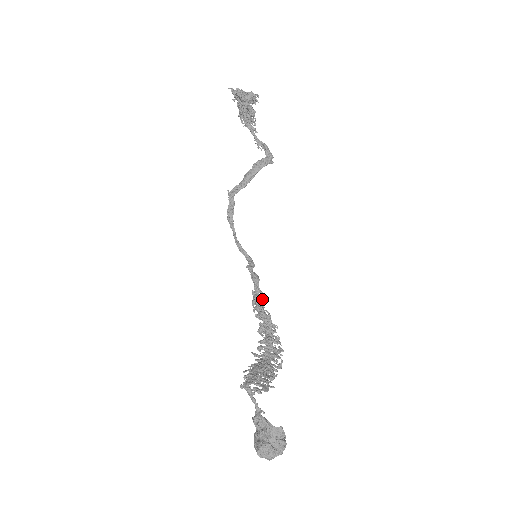
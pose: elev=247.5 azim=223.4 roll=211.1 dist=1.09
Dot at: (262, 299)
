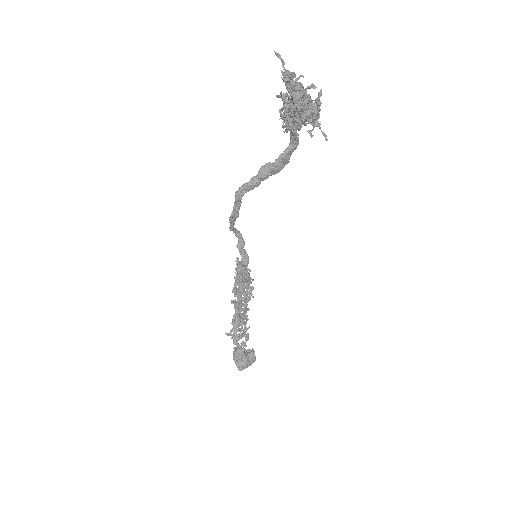
Dot at: occluded
